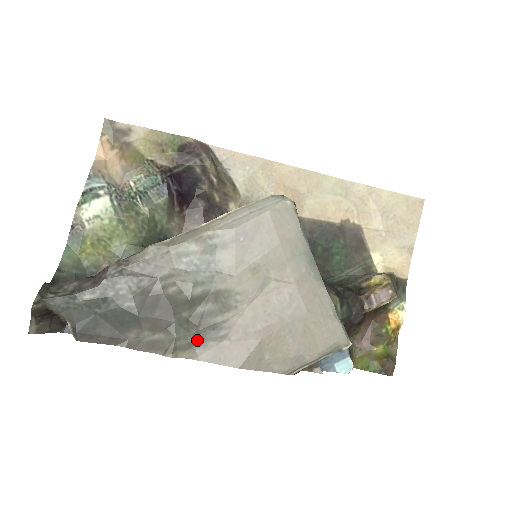
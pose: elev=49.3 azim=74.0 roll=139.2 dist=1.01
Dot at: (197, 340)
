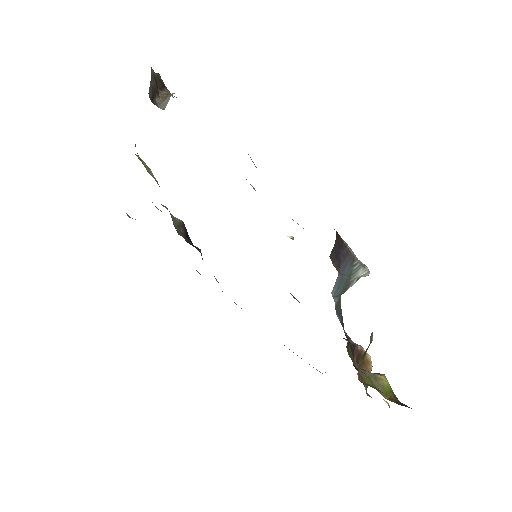
Dot at: occluded
